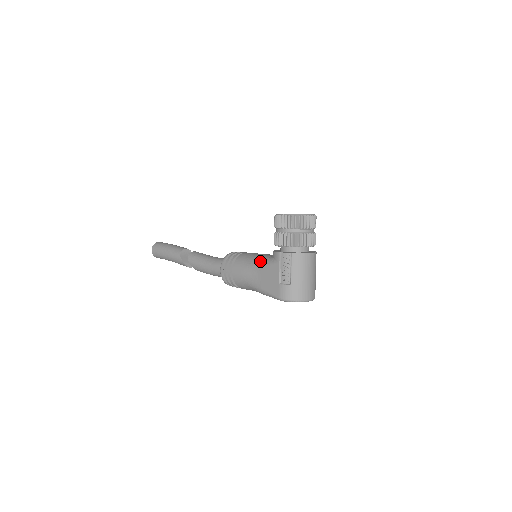
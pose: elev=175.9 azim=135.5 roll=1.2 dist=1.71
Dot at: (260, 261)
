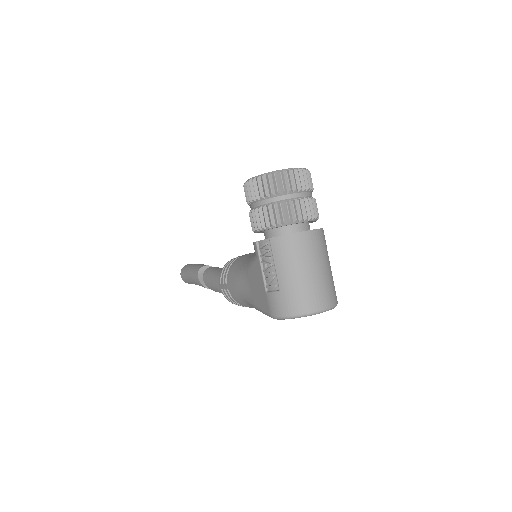
Dot at: (247, 262)
